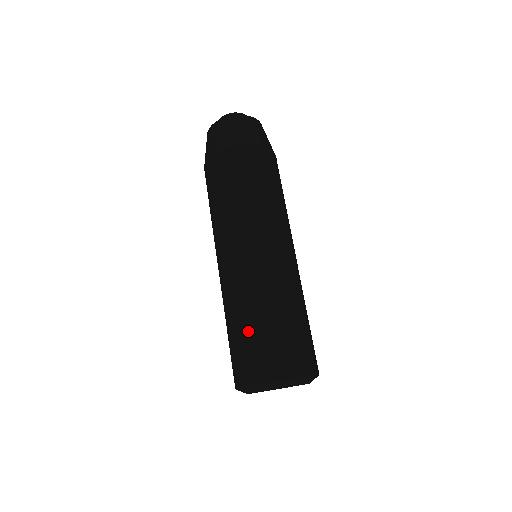
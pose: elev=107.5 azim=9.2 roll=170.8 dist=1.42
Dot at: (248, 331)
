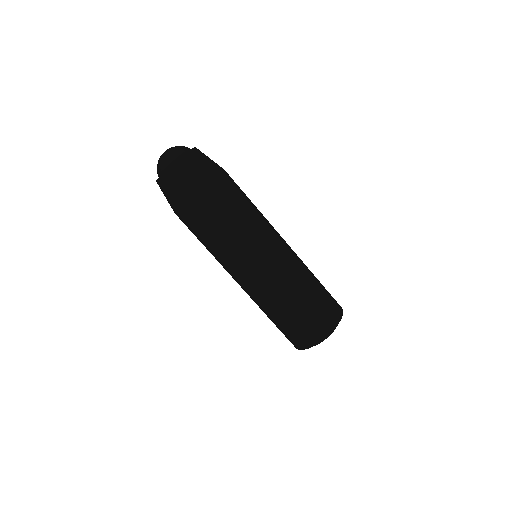
Dot at: (292, 317)
